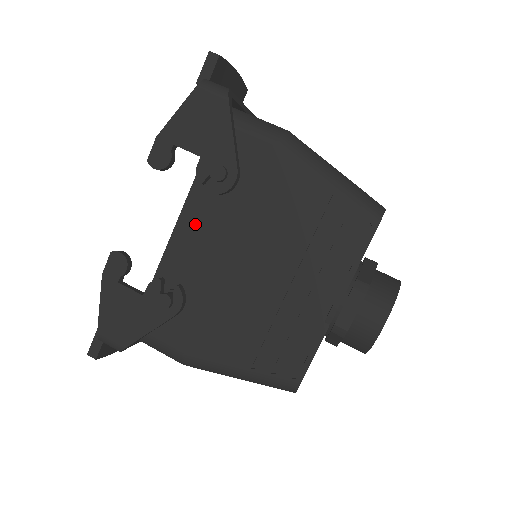
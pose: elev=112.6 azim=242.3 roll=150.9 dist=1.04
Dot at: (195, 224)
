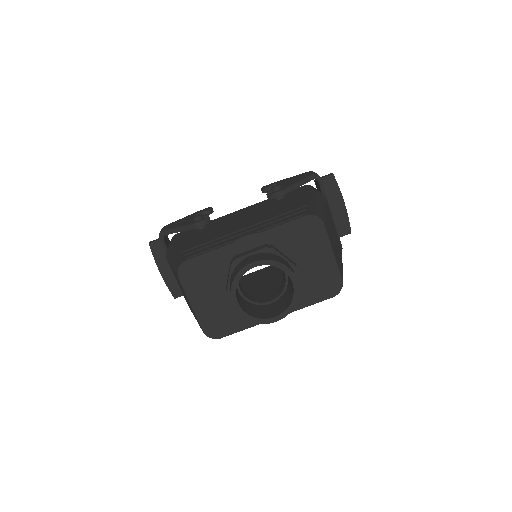
Dot at: (247, 209)
